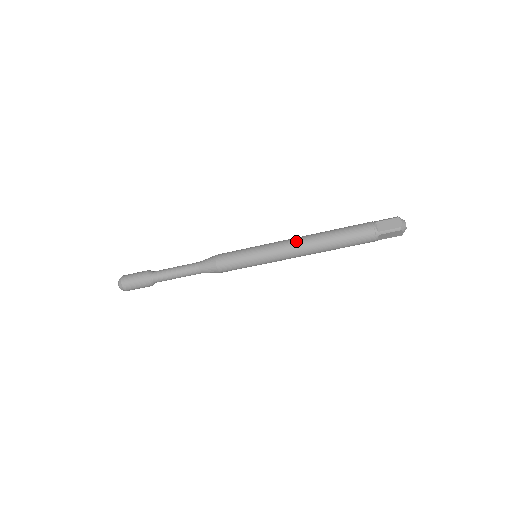
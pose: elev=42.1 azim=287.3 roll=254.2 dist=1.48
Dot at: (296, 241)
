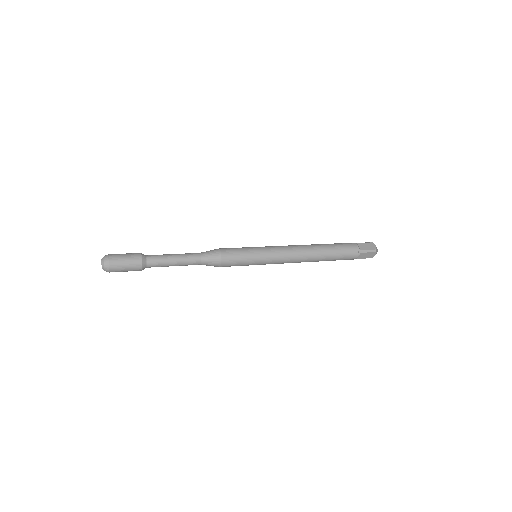
Dot at: (297, 260)
